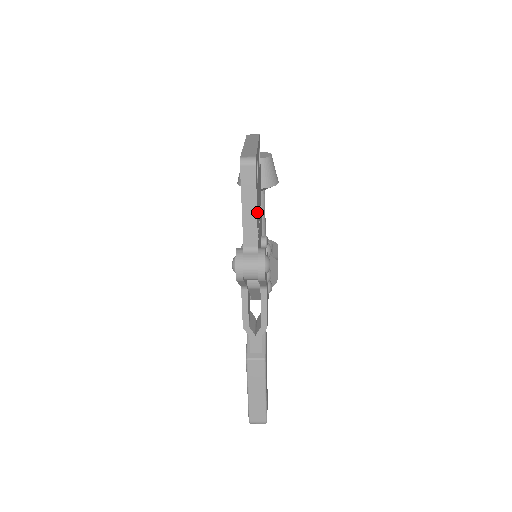
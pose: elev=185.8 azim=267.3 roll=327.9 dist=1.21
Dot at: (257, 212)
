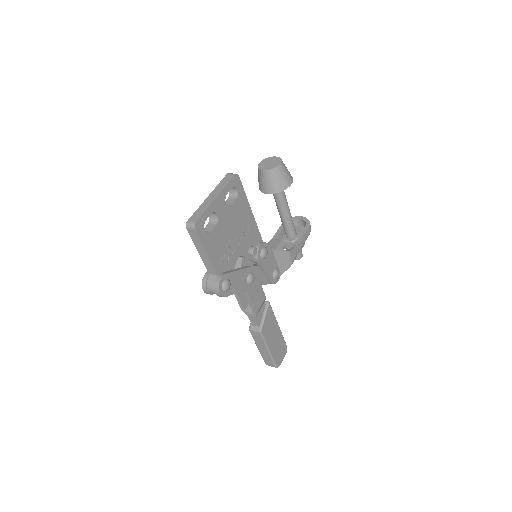
Dot at: (211, 253)
